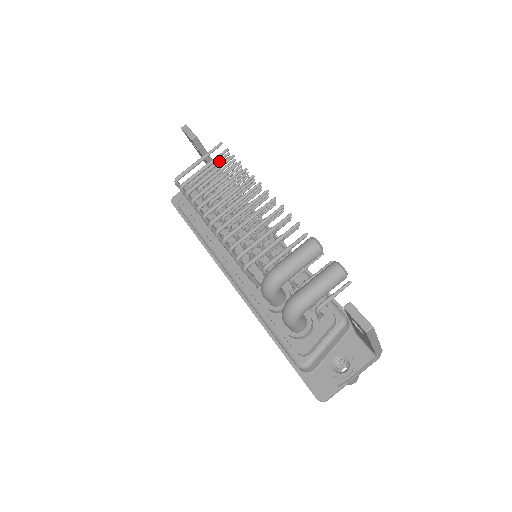
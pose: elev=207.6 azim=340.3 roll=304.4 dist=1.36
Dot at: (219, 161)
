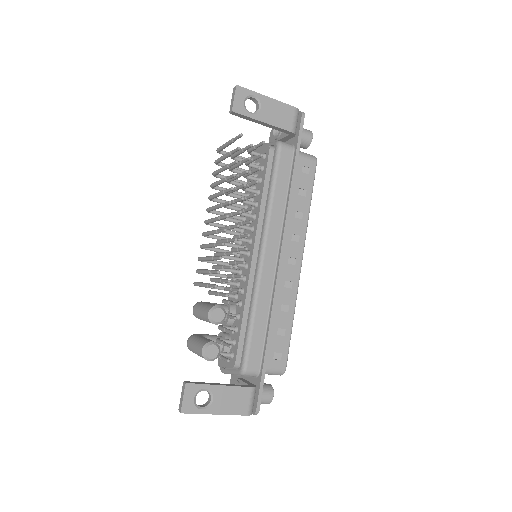
Dot at: (245, 149)
